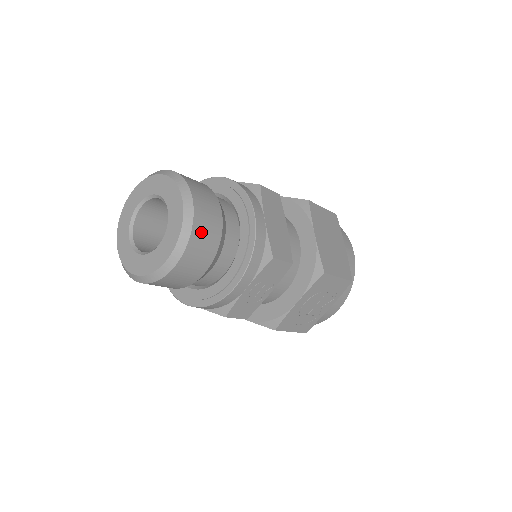
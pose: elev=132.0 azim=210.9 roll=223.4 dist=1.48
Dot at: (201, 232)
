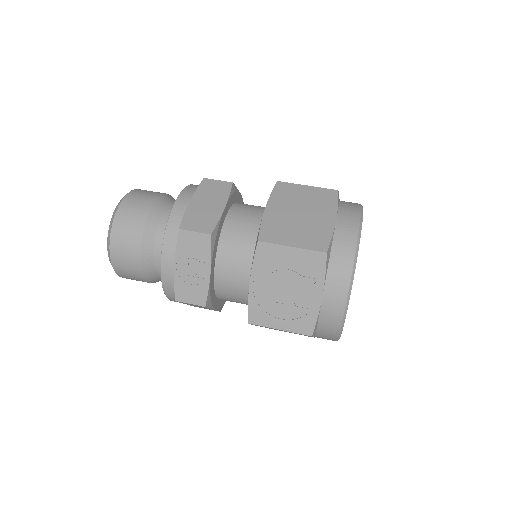
Dot at: (124, 220)
